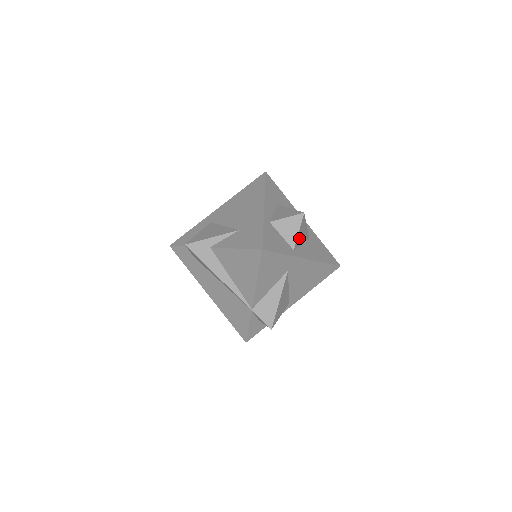
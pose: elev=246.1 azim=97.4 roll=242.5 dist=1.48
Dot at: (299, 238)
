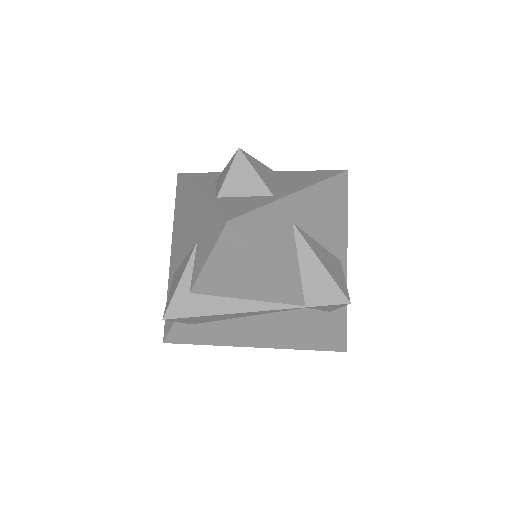
Dot at: (266, 180)
